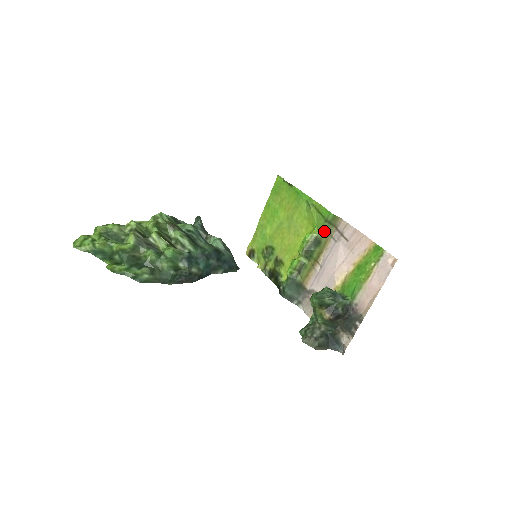
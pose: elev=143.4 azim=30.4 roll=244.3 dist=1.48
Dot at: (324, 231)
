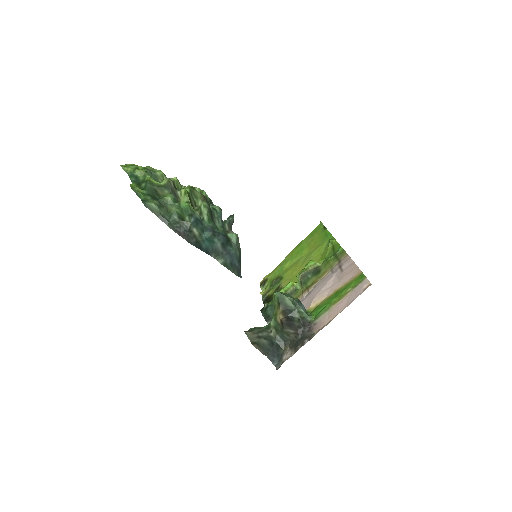
Dot at: (327, 262)
